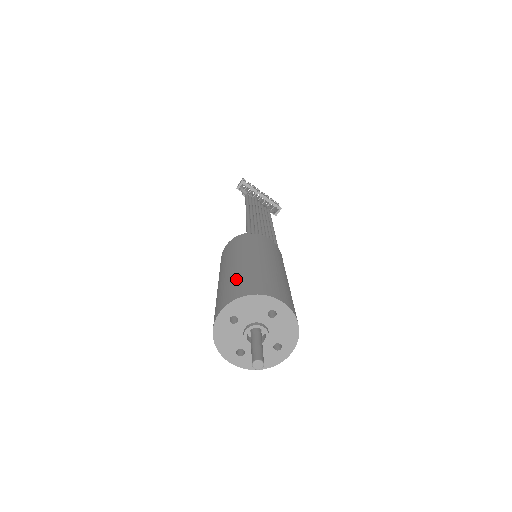
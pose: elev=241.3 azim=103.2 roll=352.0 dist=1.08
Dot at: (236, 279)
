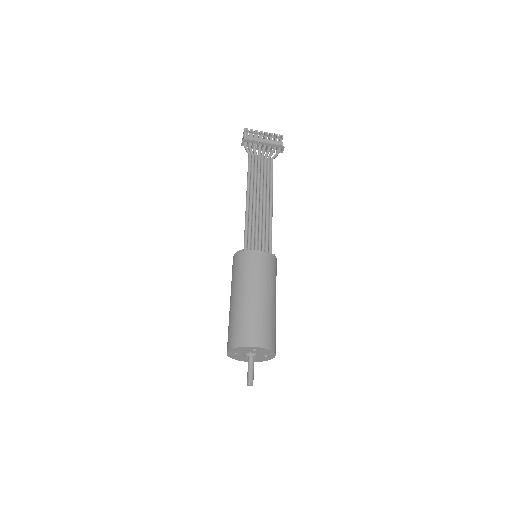
Dot at: (233, 323)
